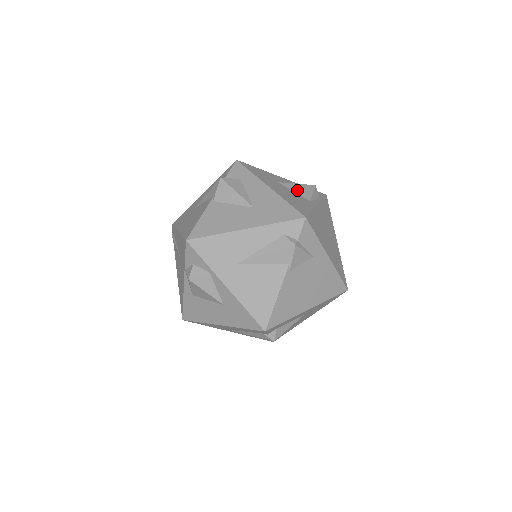
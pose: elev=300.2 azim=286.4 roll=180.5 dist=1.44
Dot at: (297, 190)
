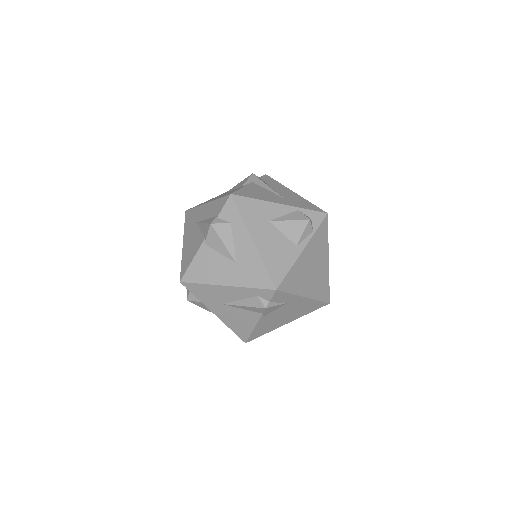
Dot at: (287, 231)
